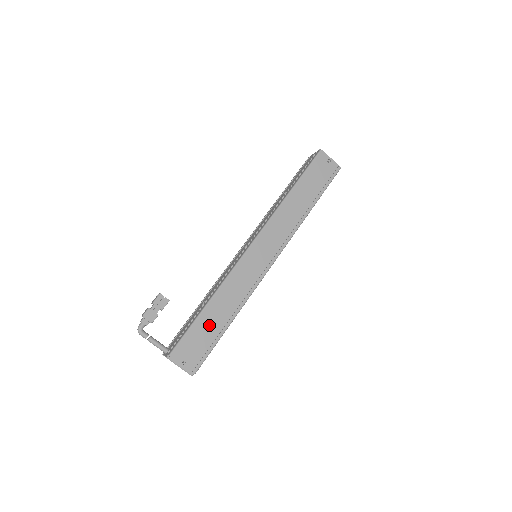
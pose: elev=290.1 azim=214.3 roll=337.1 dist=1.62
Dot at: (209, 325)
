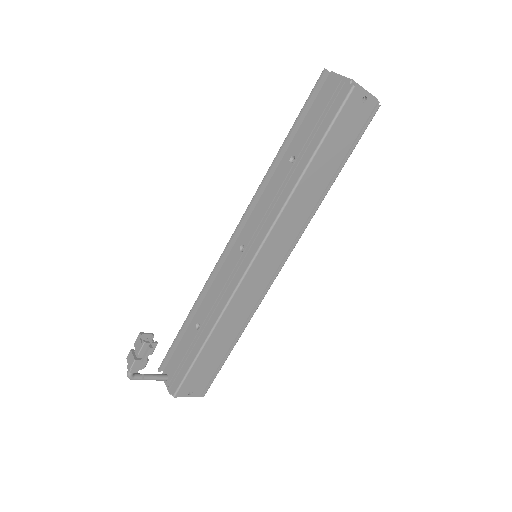
Dot at: (212, 355)
